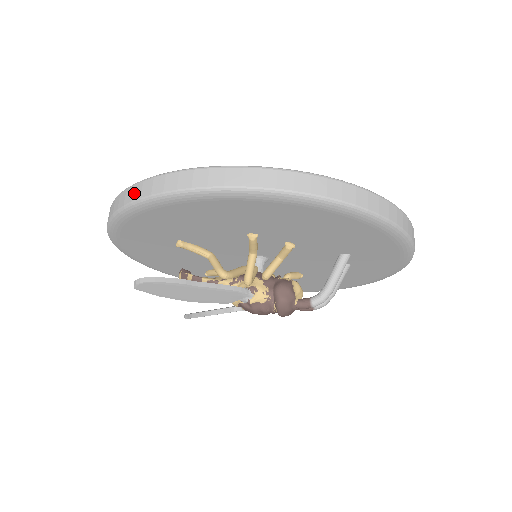
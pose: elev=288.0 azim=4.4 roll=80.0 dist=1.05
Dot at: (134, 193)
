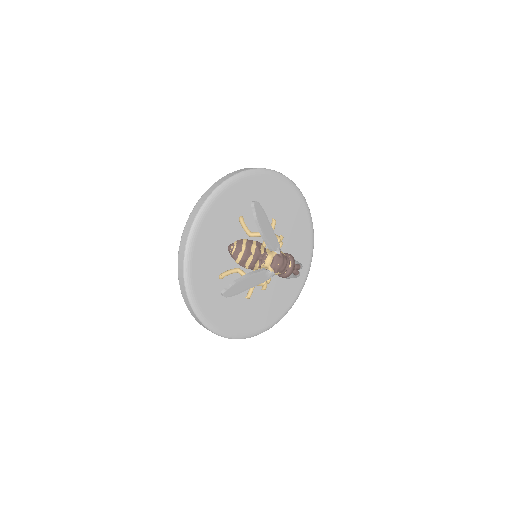
Dot at: (246, 169)
